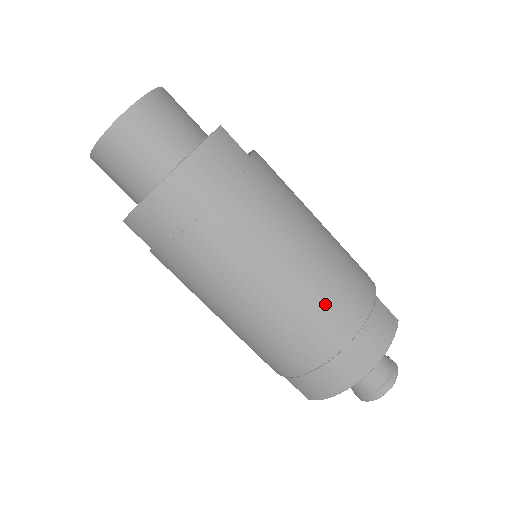
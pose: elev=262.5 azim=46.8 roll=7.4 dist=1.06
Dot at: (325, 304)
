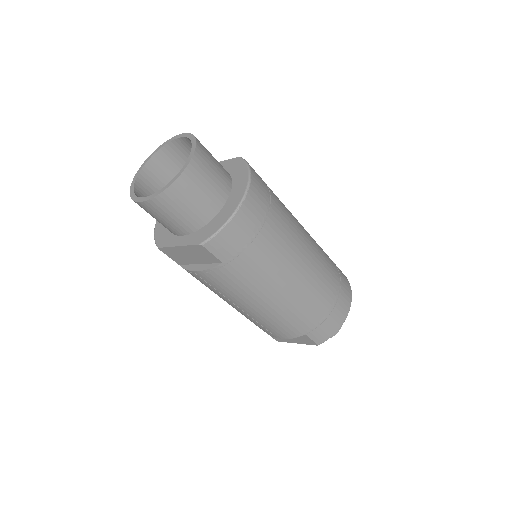
Dot at: (326, 265)
